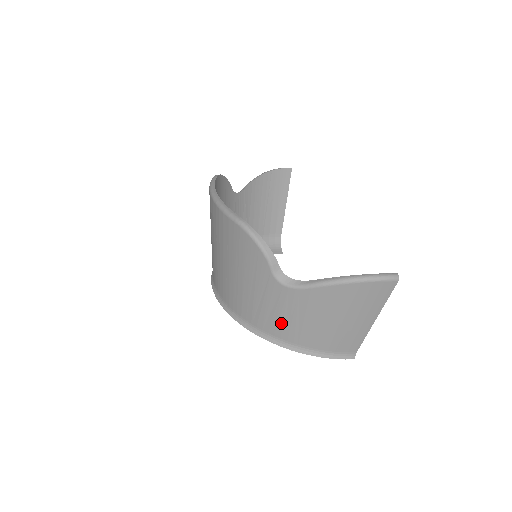
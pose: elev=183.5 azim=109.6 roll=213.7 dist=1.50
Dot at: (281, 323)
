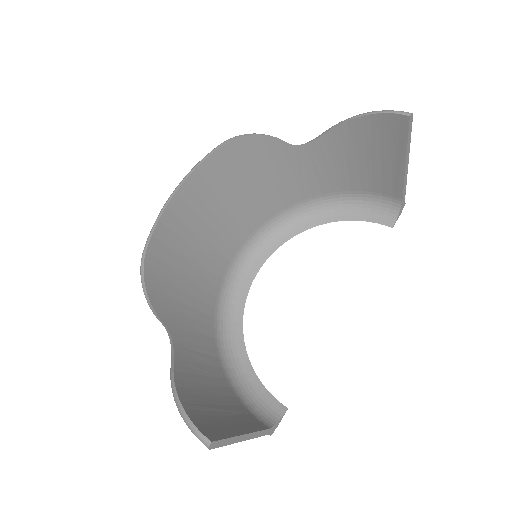
Dot at: occluded
